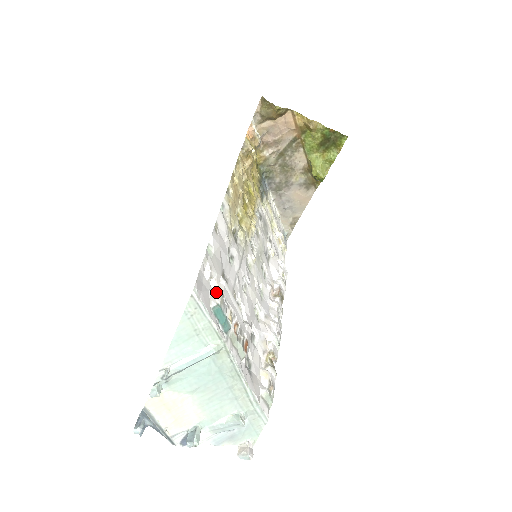
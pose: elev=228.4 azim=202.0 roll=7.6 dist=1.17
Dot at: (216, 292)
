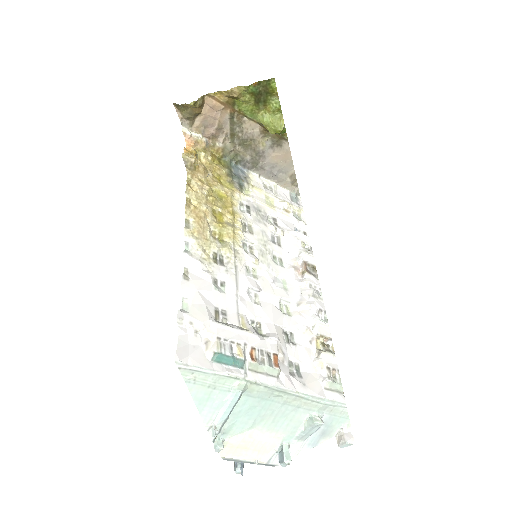
Dot at: (210, 340)
